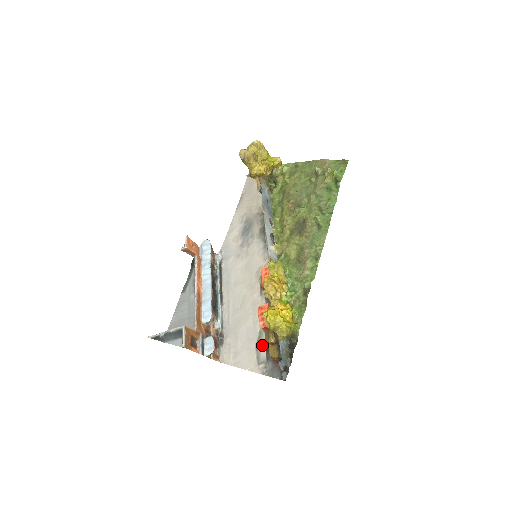
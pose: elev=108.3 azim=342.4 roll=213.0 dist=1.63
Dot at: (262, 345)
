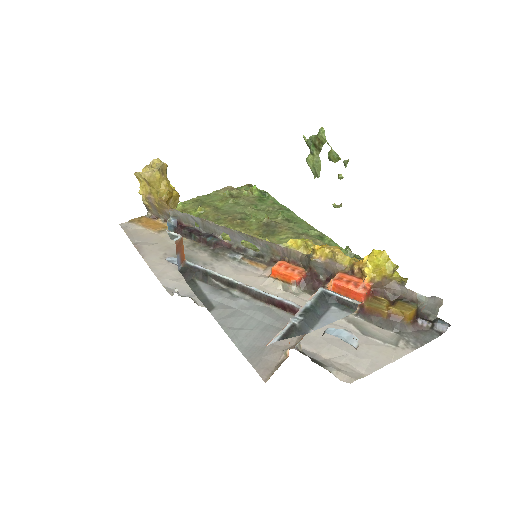
Dot at: (372, 327)
